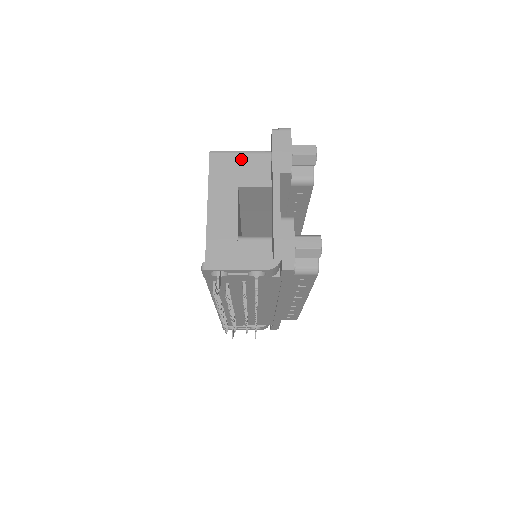
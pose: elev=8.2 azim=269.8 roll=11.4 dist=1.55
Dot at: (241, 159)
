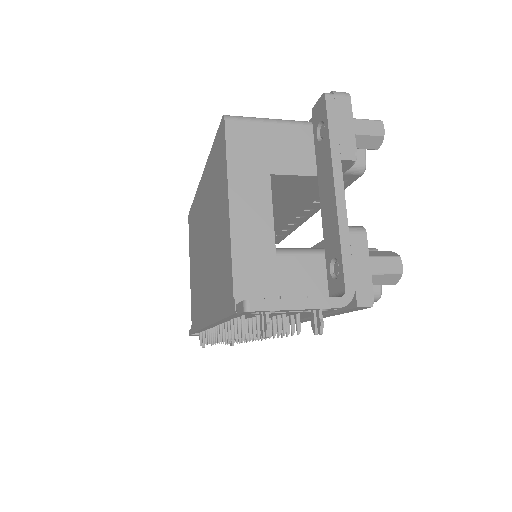
Dot at: (271, 132)
